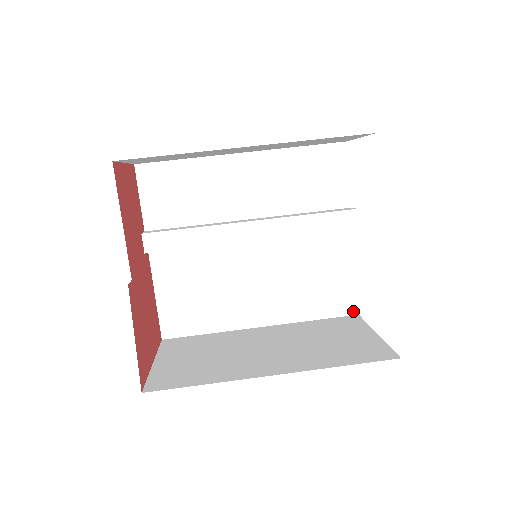
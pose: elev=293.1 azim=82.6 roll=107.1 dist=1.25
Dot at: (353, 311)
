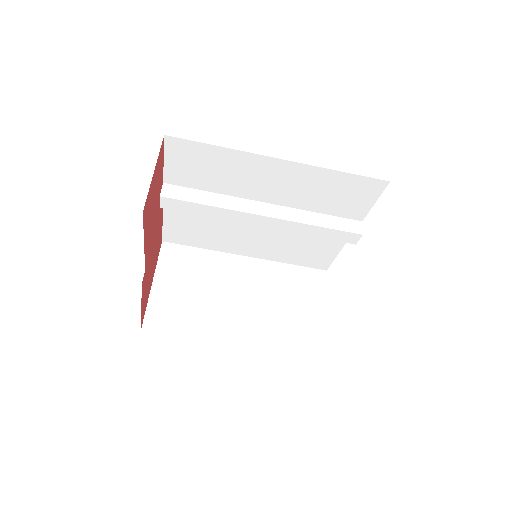
Dot at: (324, 268)
